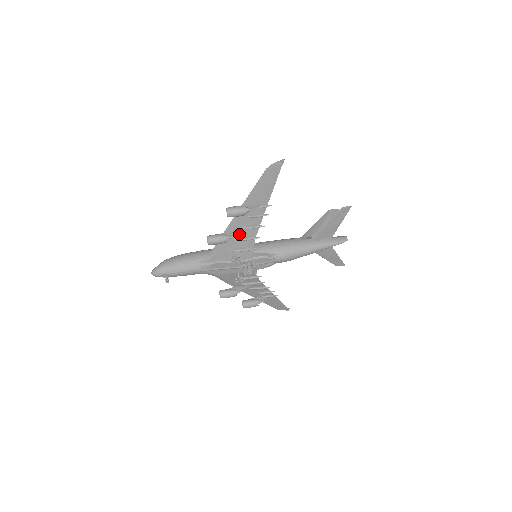
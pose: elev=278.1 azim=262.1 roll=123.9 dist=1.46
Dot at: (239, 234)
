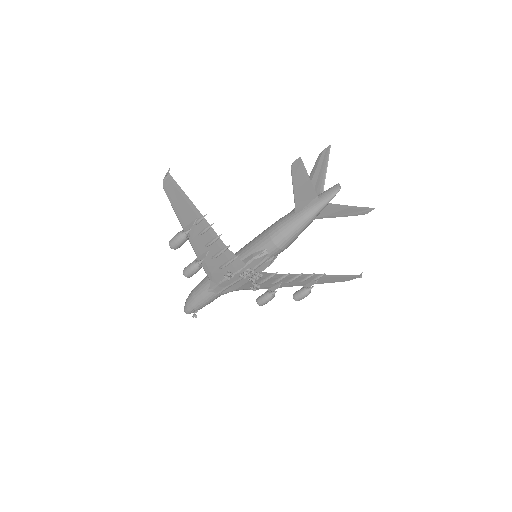
Dot at: (210, 252)
